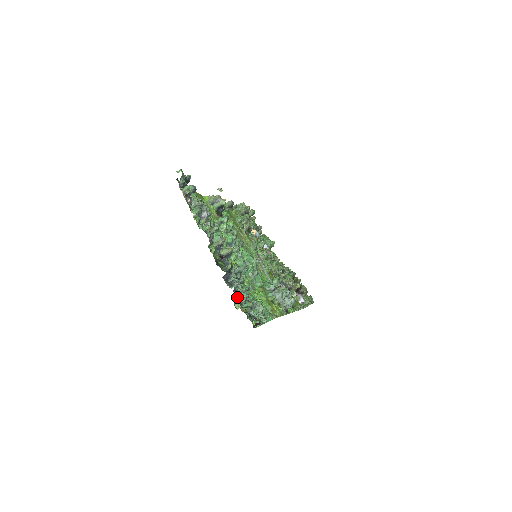
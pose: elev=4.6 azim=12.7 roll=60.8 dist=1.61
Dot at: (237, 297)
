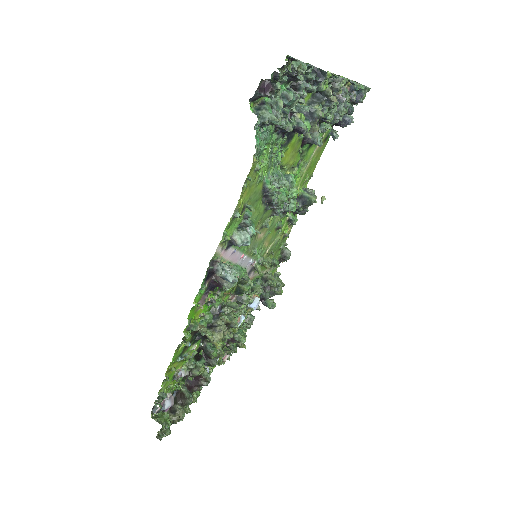
Dot at: (299, 63)
